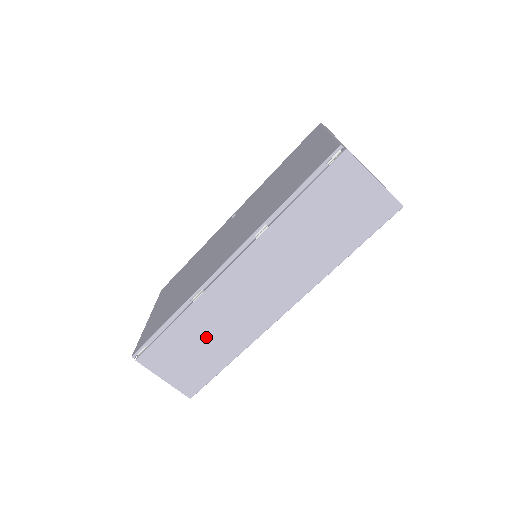
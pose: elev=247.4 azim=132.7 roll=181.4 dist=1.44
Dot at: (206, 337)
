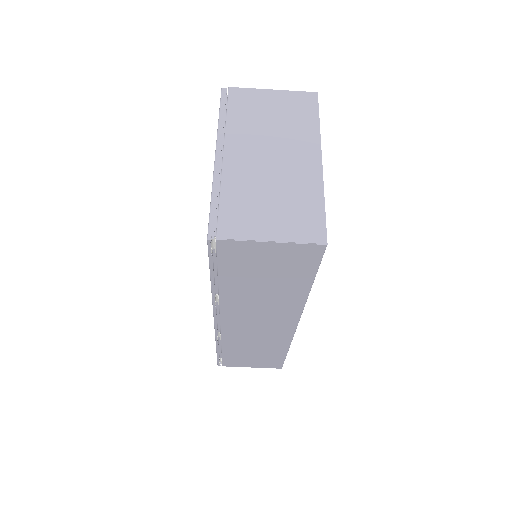
Dot at: (253, 349)
